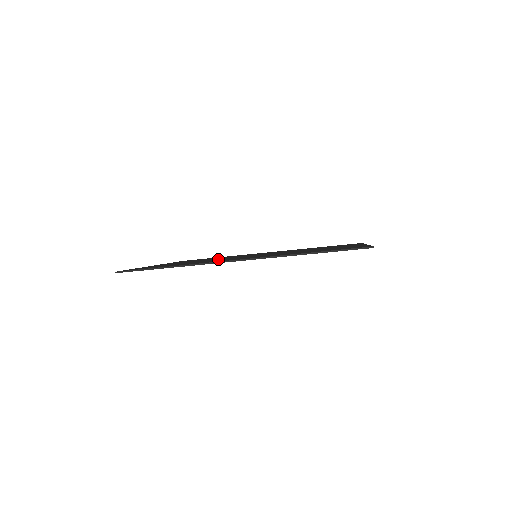
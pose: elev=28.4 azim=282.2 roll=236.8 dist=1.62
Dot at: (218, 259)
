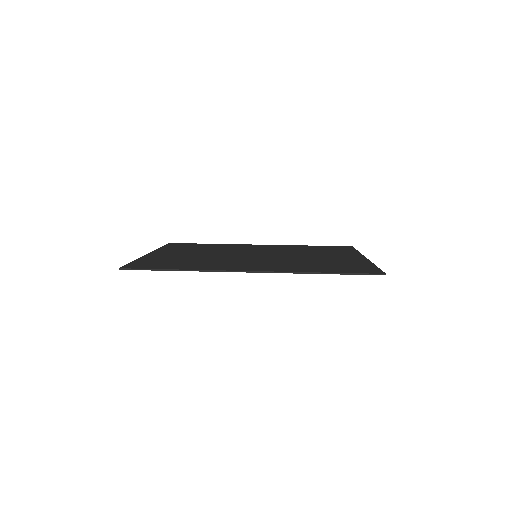
Dot at: (219, 257)
